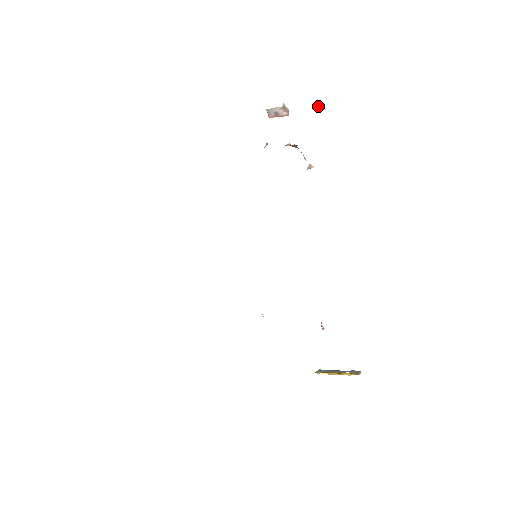
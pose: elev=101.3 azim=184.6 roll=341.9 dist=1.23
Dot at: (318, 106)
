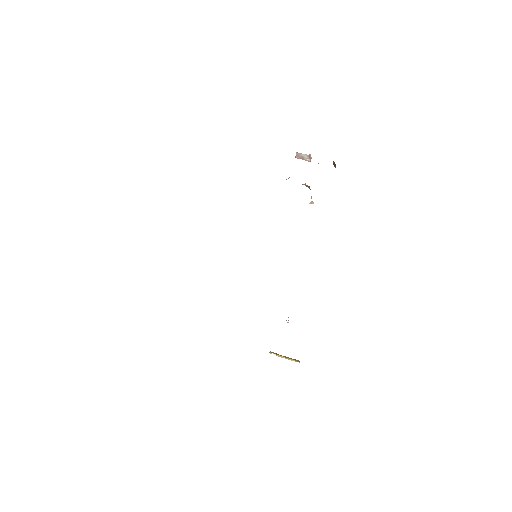
Dot at: (334, 164)
